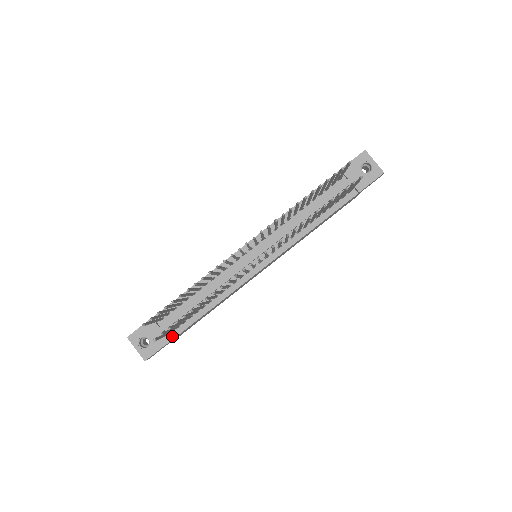
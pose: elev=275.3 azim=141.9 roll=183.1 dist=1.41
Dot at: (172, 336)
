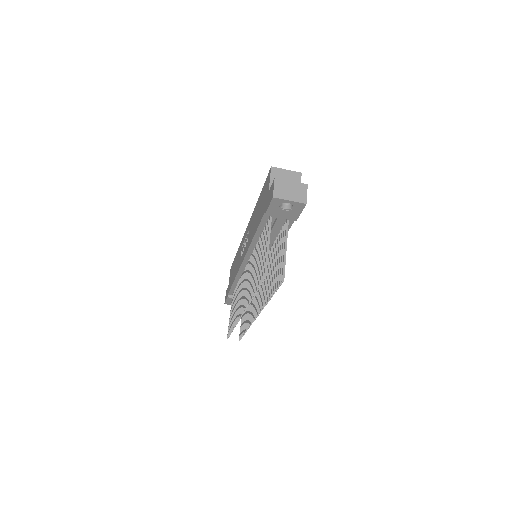
Dot at: occluded
